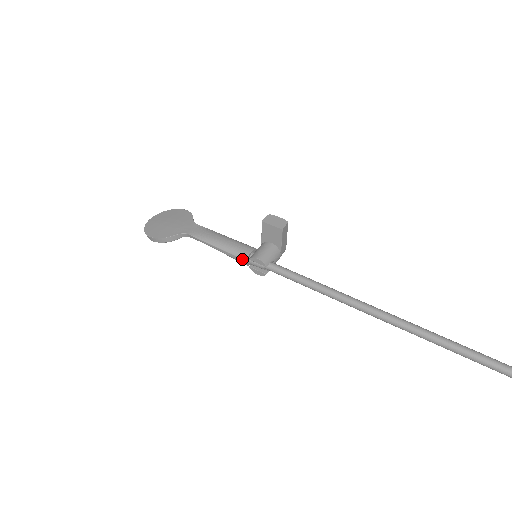
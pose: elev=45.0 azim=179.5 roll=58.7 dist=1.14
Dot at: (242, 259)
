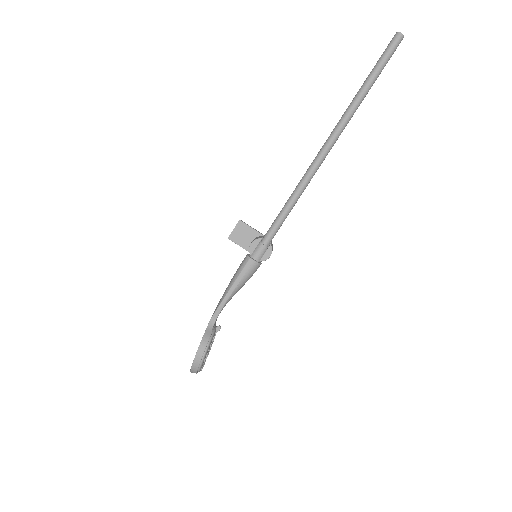
Dot at: (248, 262)
